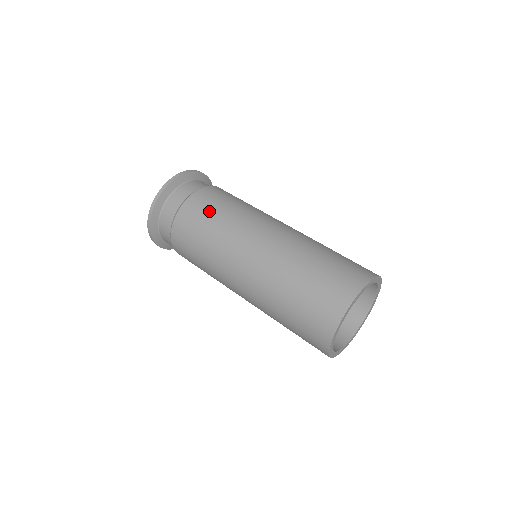
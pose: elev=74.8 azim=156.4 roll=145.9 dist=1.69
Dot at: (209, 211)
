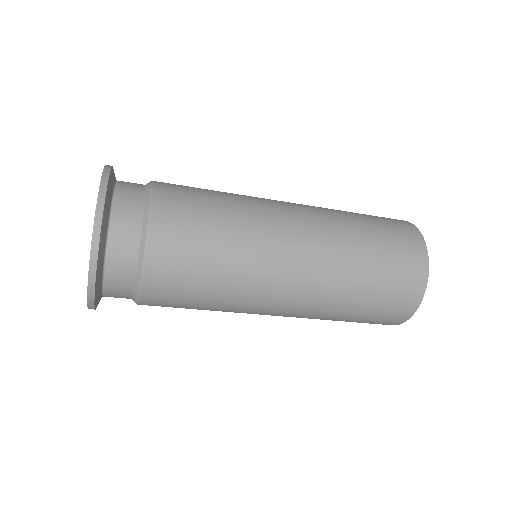
Dot at: (201, 221)
